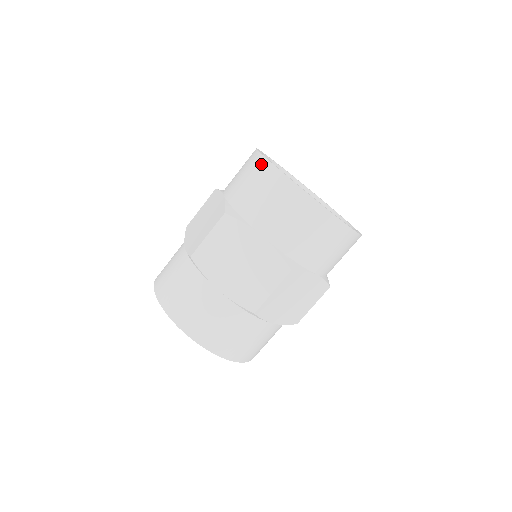
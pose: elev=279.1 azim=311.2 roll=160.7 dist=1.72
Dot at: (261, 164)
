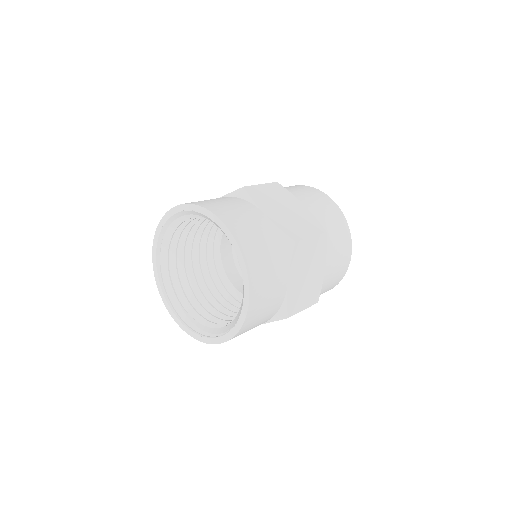
Dot at: (296, 185)
